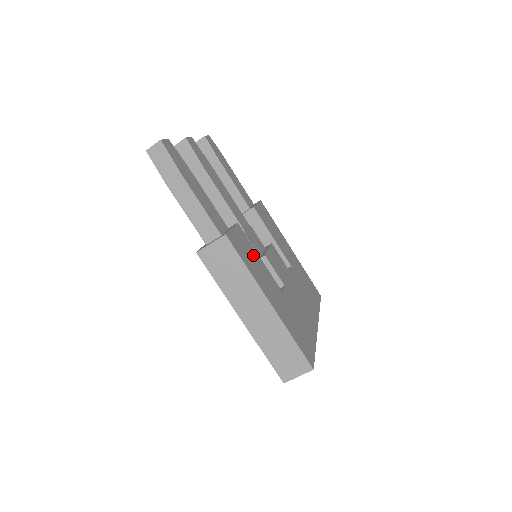
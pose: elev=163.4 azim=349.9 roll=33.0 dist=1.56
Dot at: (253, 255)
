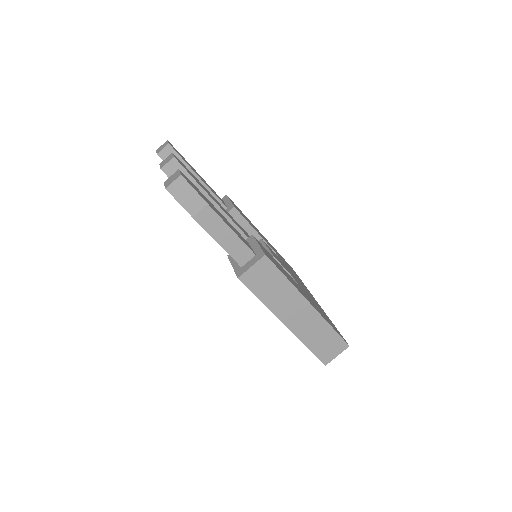
Dot at: (276, 262)
